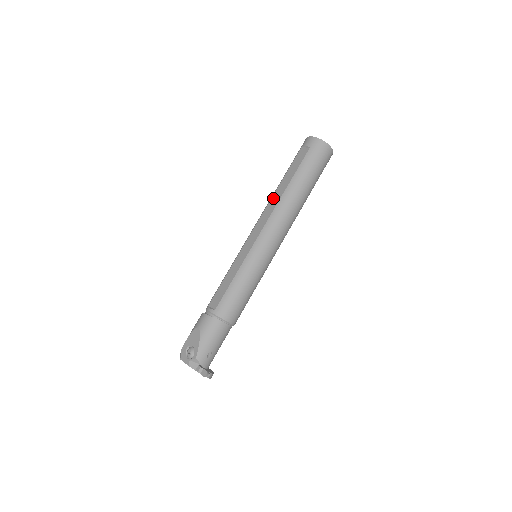
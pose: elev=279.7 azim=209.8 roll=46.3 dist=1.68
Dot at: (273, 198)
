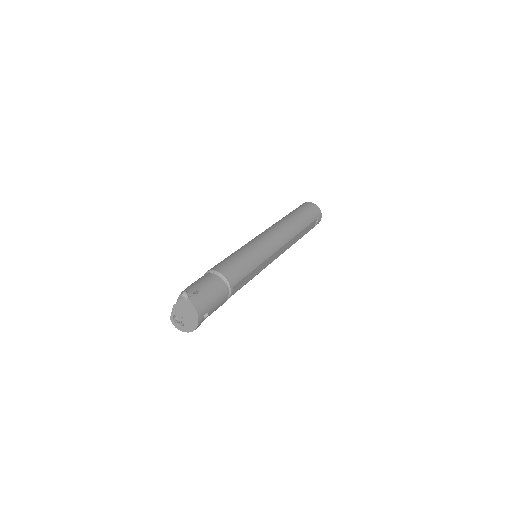
Dot at: occluded
